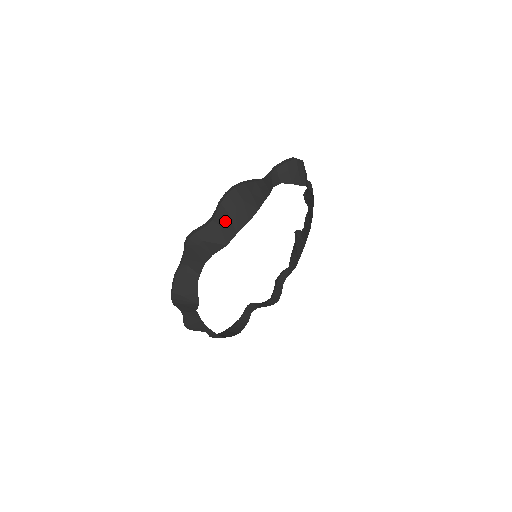
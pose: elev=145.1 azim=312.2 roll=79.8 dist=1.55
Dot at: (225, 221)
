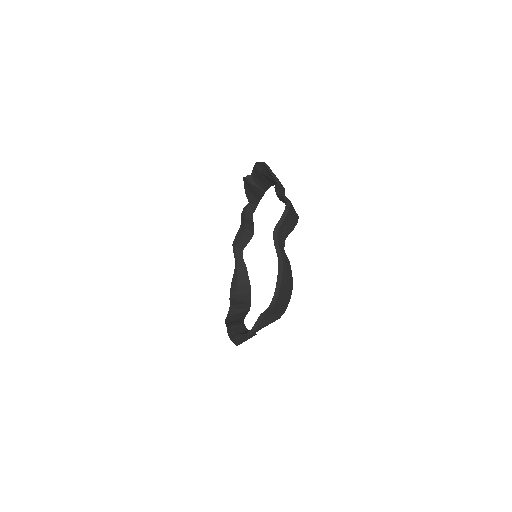
Dot at: (275, 313)
